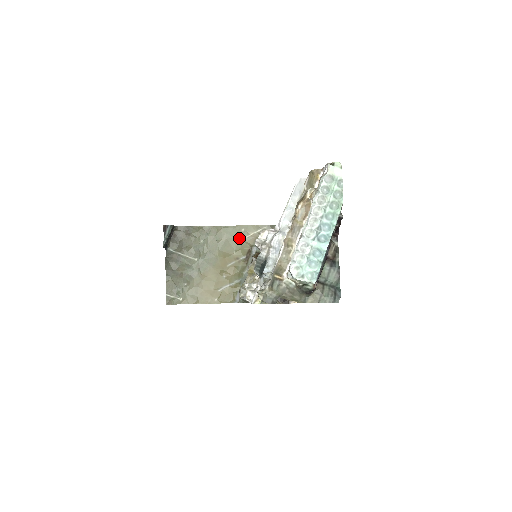
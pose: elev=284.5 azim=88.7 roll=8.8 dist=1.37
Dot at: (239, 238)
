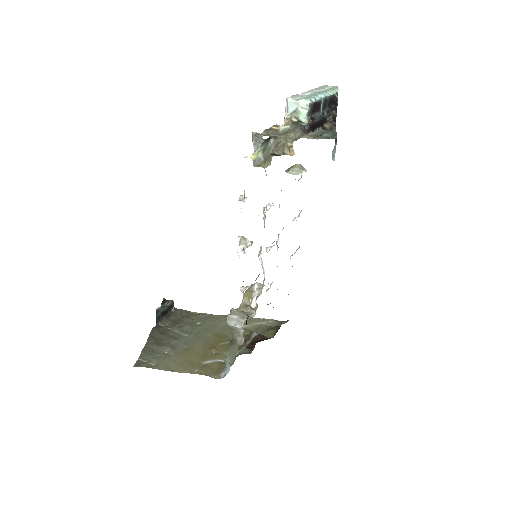
Dot at: occluded
